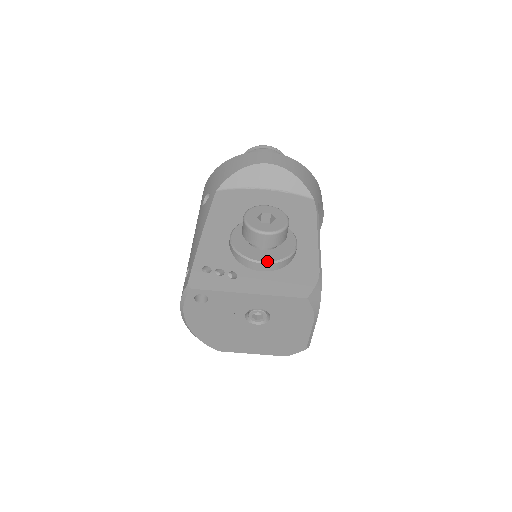
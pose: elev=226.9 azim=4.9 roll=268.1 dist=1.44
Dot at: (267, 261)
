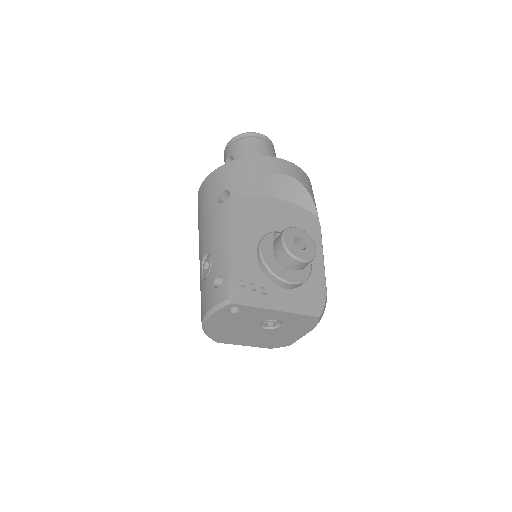
Dot at: (294, 282)
